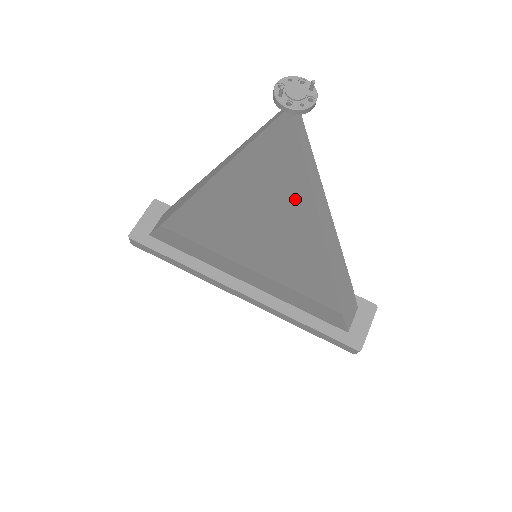
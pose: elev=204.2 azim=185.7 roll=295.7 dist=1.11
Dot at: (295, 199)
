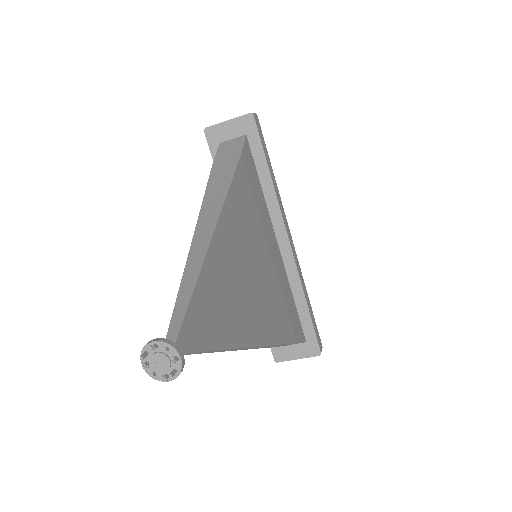
Dot at: occluded
